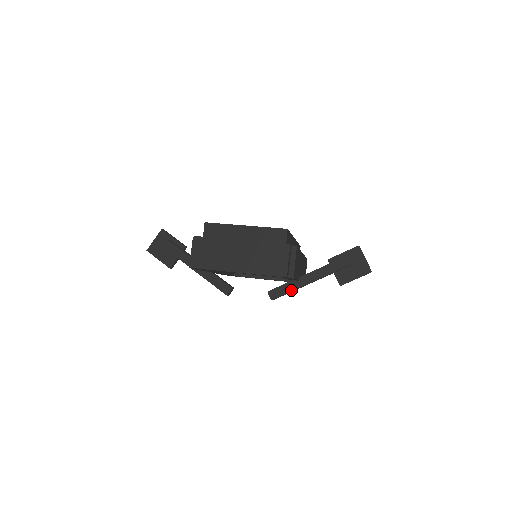
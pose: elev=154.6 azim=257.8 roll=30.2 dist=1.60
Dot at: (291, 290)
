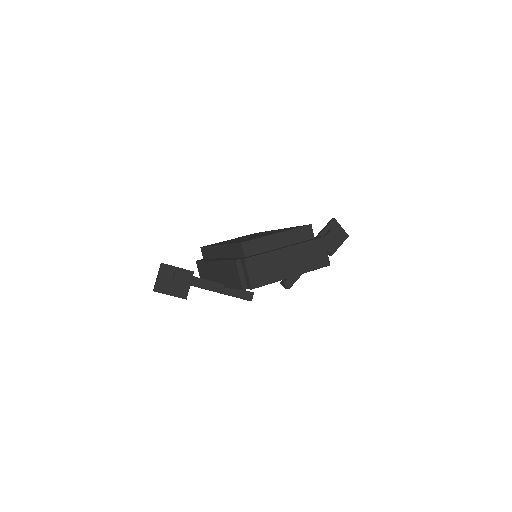
Dot at: (301, 274)
